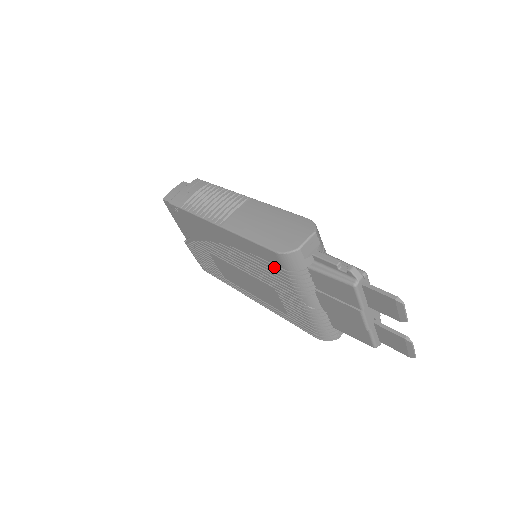
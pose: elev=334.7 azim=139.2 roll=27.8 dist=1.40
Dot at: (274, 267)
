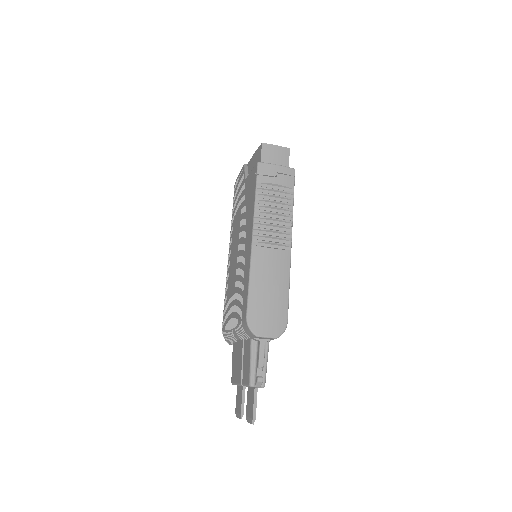
Dot at: occluded
